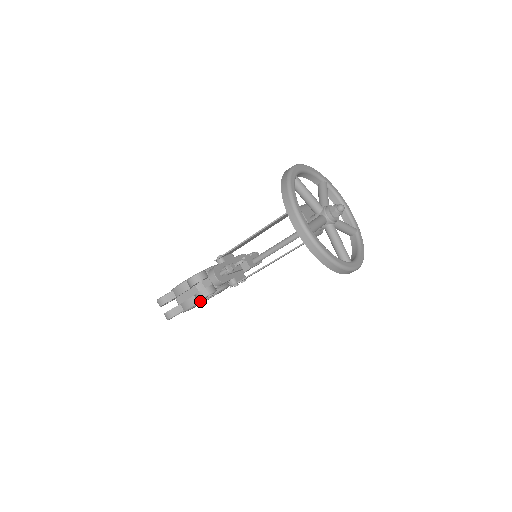
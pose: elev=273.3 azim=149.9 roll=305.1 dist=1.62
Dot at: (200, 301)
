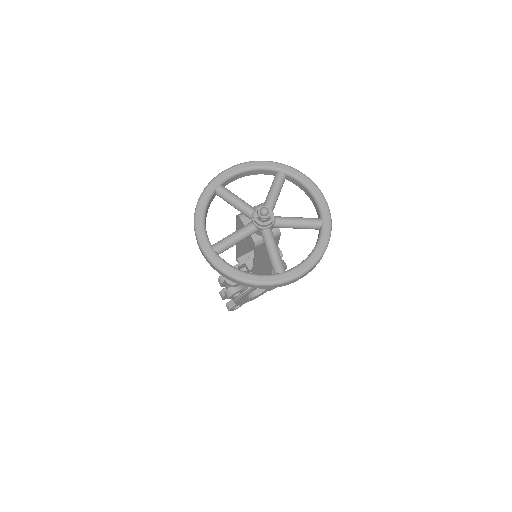
Dot at: (237, 298)
